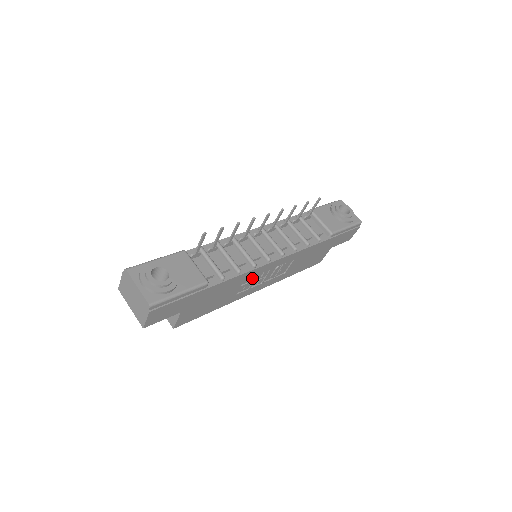
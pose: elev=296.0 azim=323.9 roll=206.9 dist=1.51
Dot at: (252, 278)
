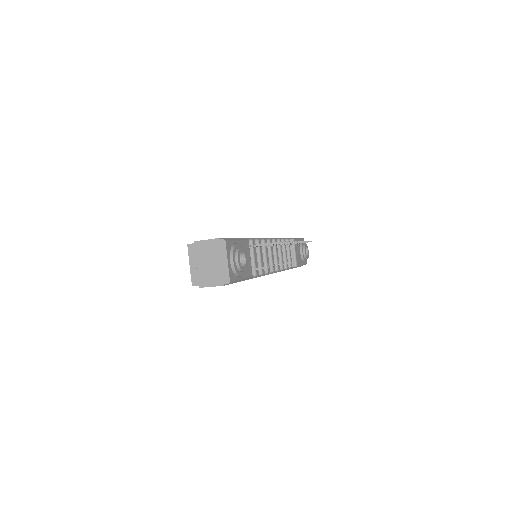
Dot at: occluded
